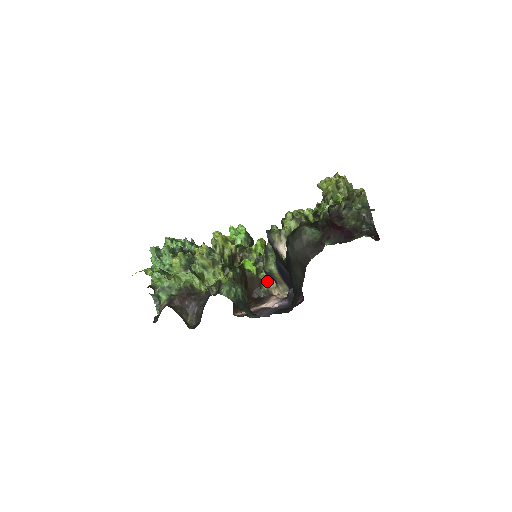
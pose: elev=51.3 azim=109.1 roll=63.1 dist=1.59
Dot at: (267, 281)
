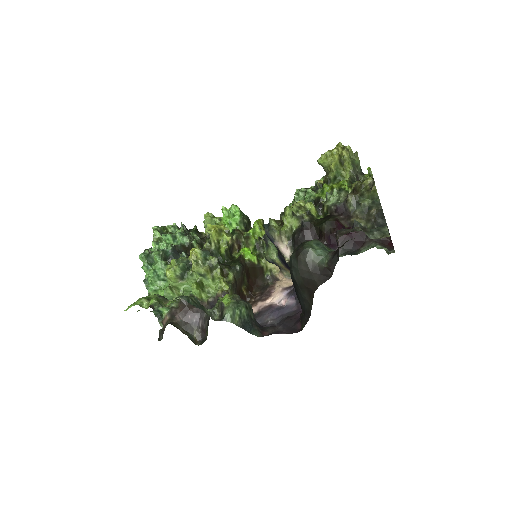
Dot at: (270, 266)
